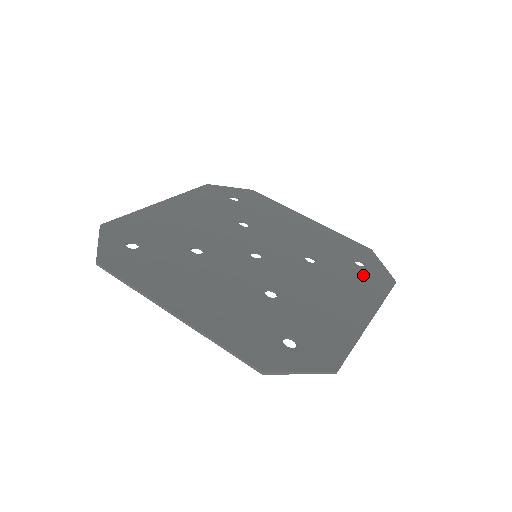
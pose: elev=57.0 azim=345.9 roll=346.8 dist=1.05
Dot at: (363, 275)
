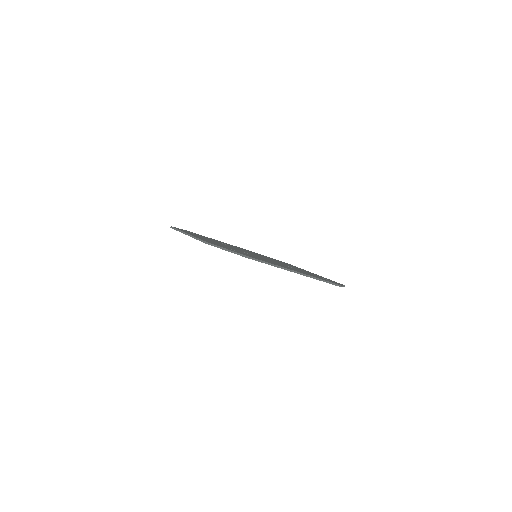
Dot at: occluded
